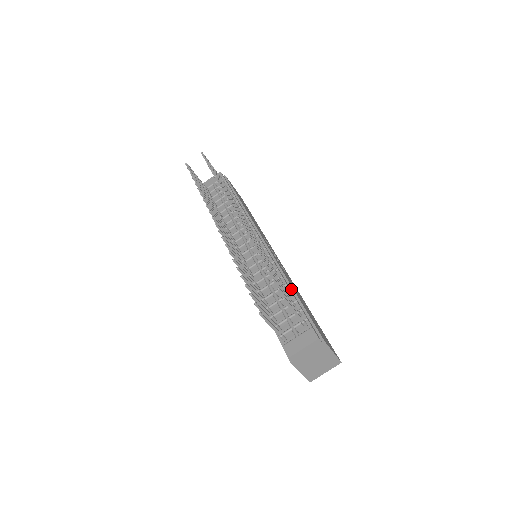
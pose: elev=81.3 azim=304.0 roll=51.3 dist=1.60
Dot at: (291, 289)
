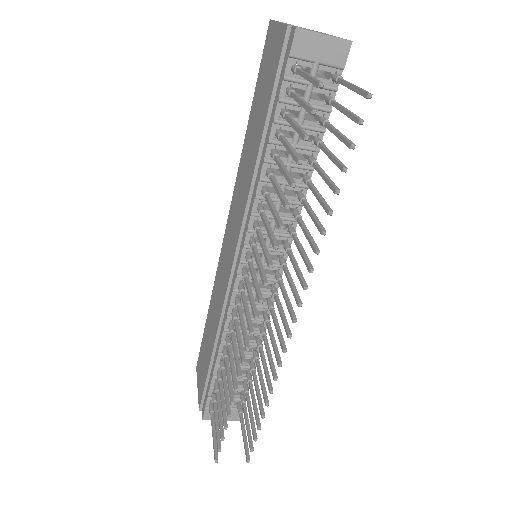
Dot at: occluded
